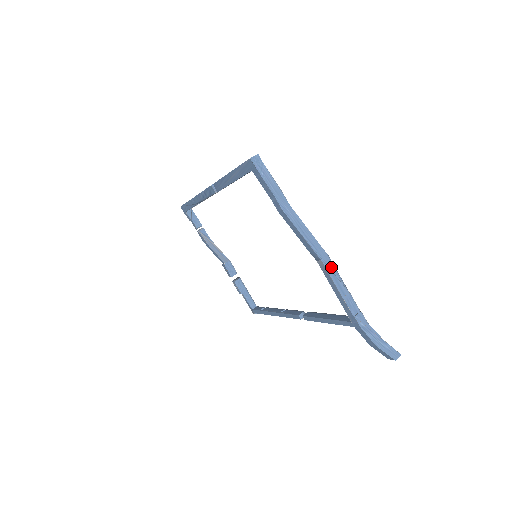
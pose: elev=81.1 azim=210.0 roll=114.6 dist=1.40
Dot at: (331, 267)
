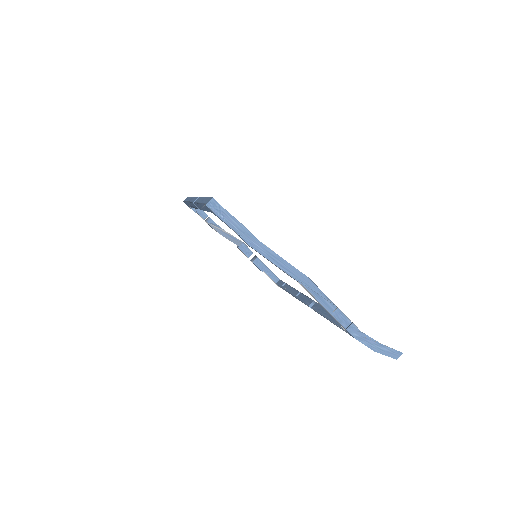
Dot at: (313, 288)
